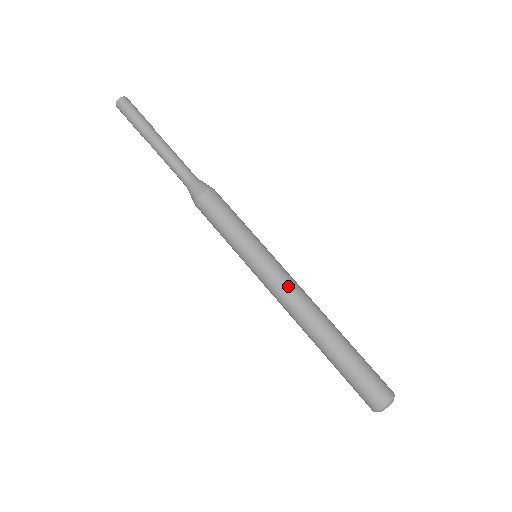
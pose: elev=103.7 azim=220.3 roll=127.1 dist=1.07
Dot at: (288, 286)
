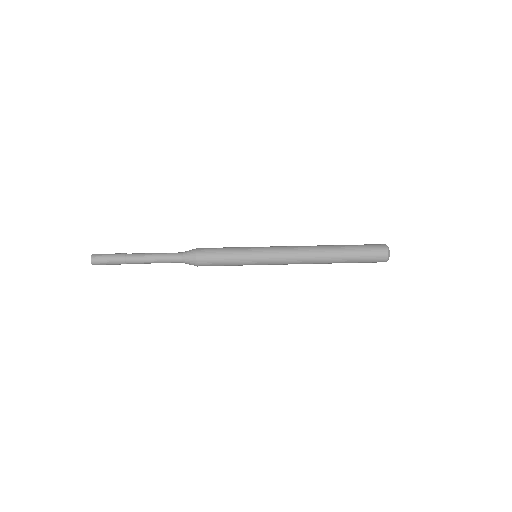
Dot at: (288, 246)
